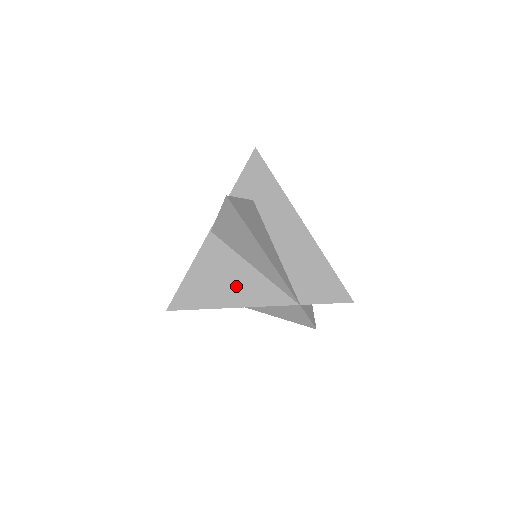
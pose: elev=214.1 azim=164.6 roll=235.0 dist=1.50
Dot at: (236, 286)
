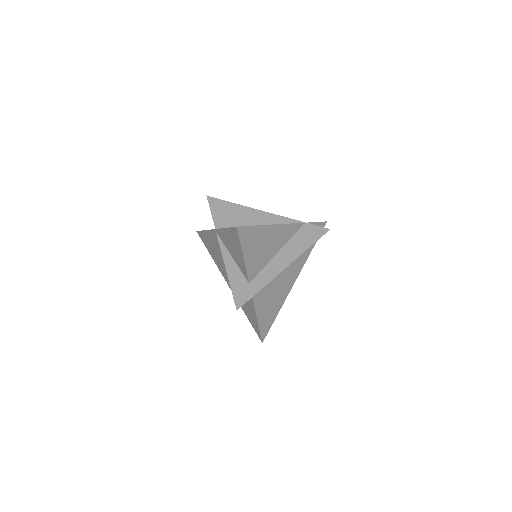
Dot at: occluded
